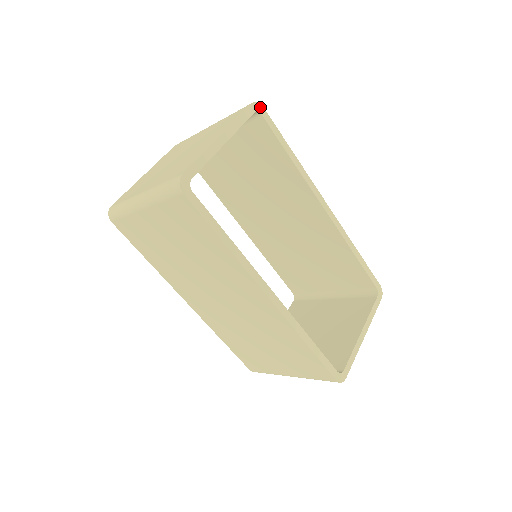
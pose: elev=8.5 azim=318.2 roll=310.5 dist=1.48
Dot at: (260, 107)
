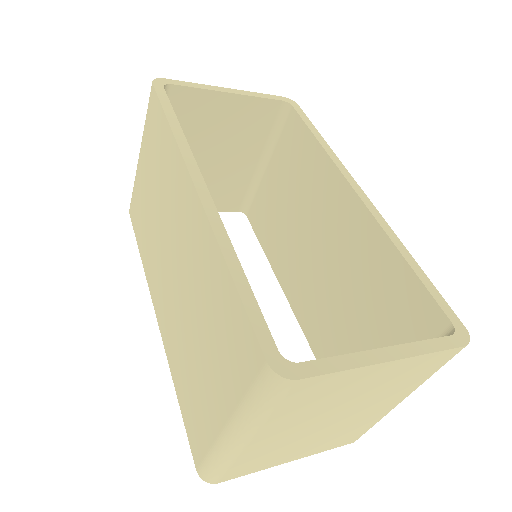
Dot at: (293, 103)
